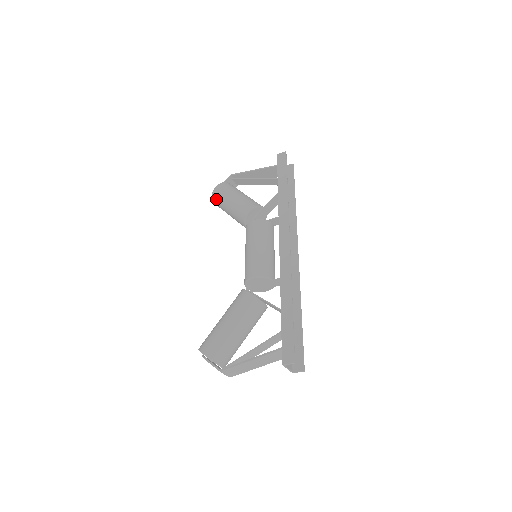
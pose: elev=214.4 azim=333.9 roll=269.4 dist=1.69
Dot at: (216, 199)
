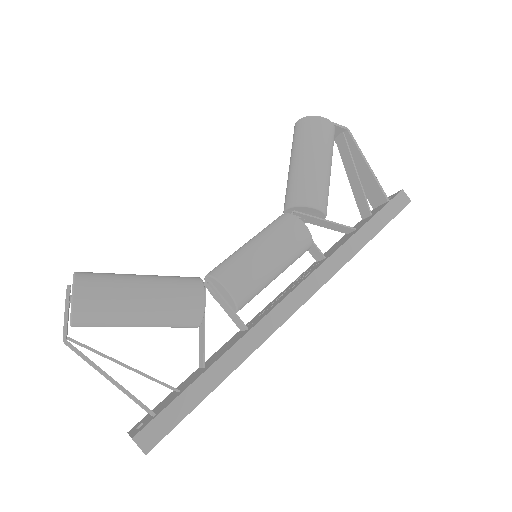
Dot at: (306, 129)
